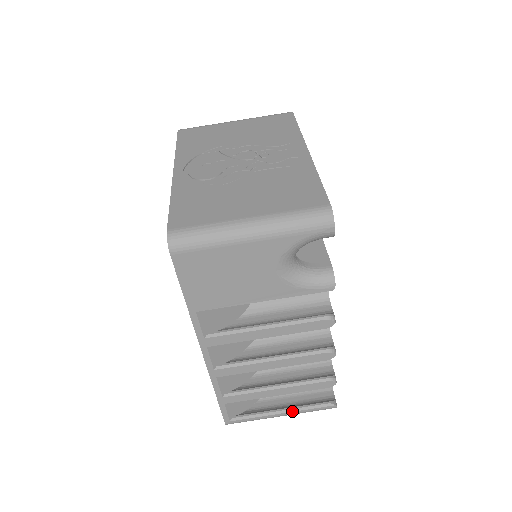
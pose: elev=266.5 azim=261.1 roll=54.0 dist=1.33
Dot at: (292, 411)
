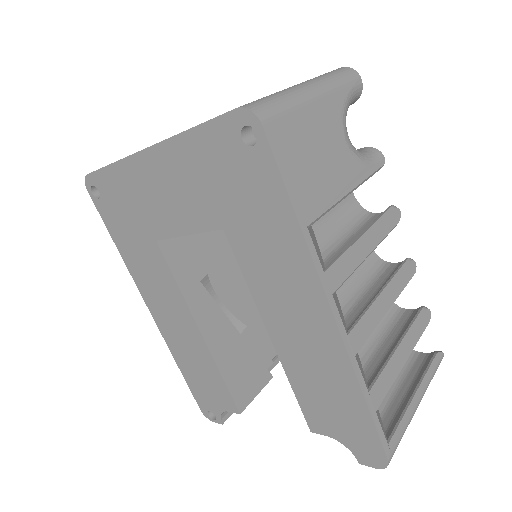
Dot at: (423, 386)
